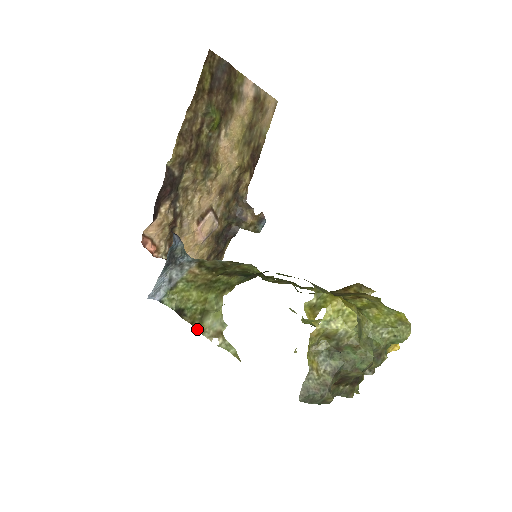
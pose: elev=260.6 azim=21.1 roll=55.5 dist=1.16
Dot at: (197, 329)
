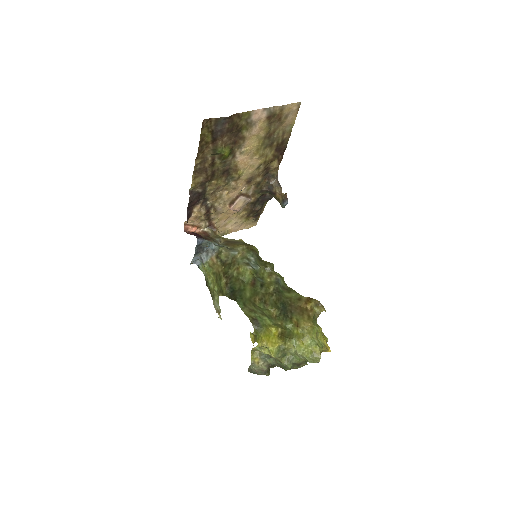
Dot at: (212, 299)
